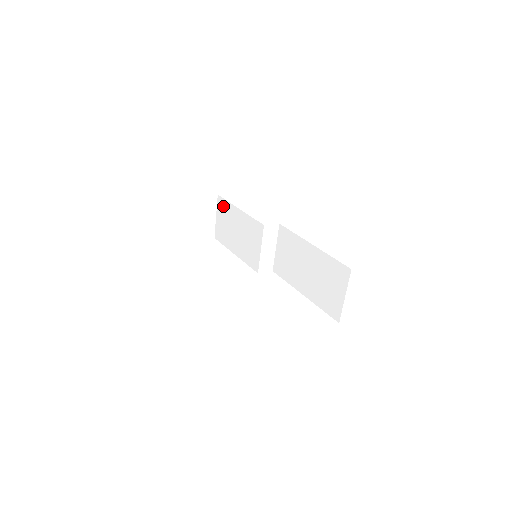
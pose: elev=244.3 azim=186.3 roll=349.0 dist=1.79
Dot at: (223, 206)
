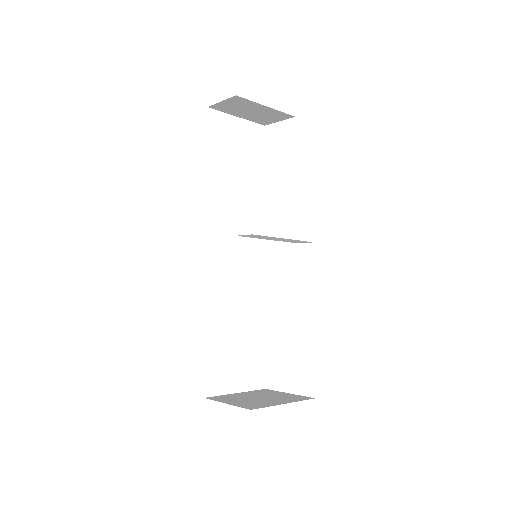
Dot at: occluded
